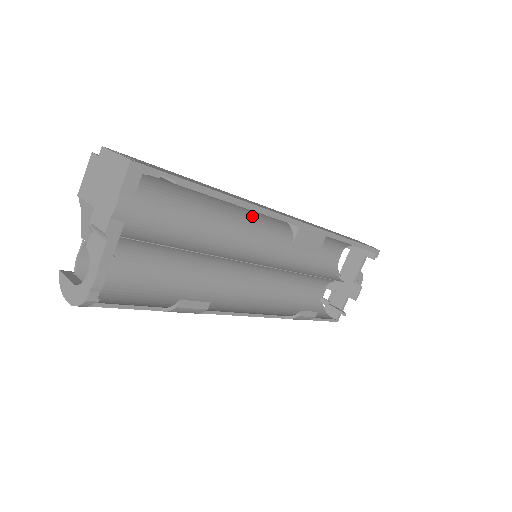
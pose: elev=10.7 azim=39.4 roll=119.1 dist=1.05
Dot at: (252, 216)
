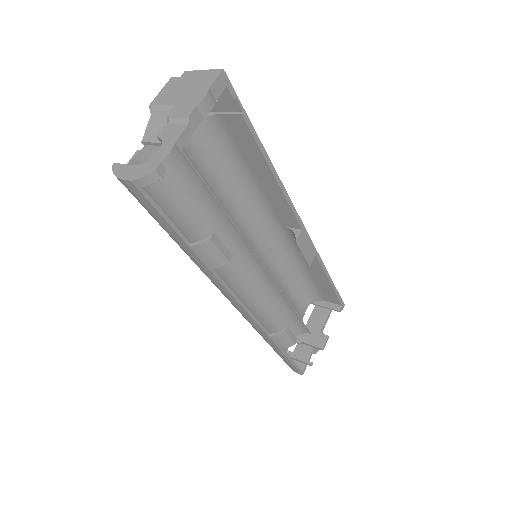
Dot at: (258, 217)
